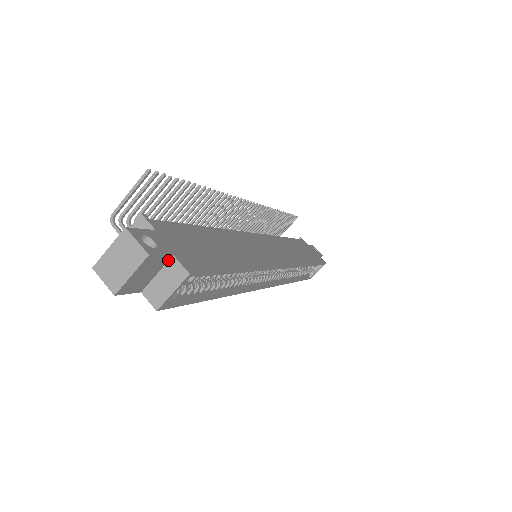
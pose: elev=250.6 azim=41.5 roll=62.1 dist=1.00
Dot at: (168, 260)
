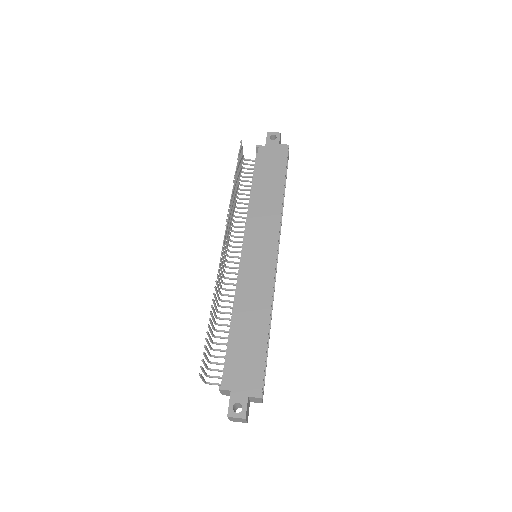
Dot at: (248, 398)
